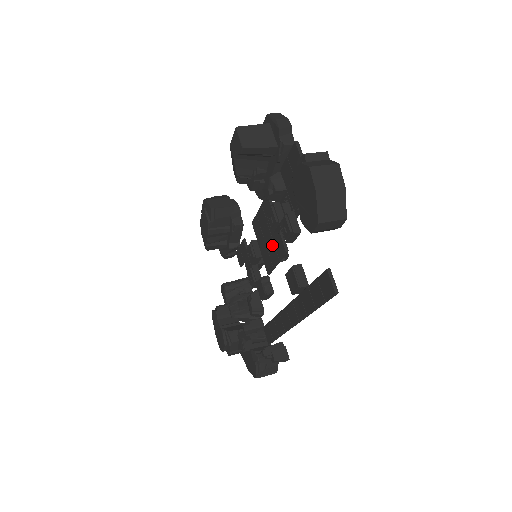
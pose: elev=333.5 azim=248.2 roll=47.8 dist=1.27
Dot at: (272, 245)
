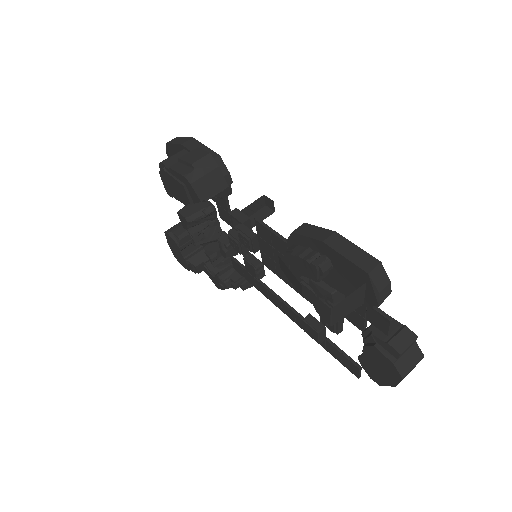
Dot at: occluded
